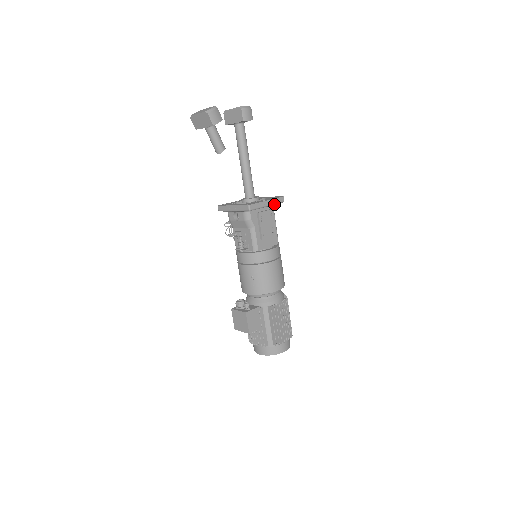
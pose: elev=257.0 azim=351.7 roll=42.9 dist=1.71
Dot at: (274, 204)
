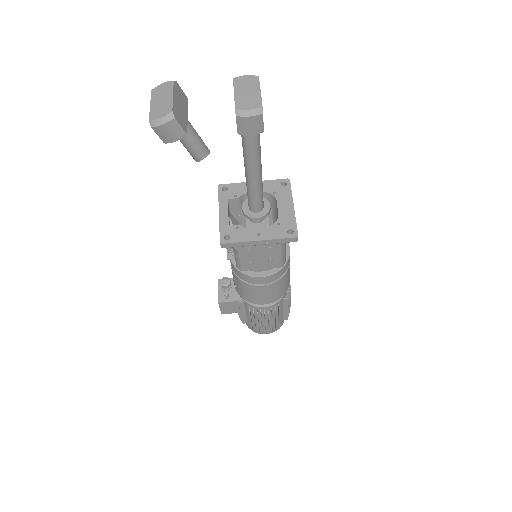
Dot at: (274, 243)
